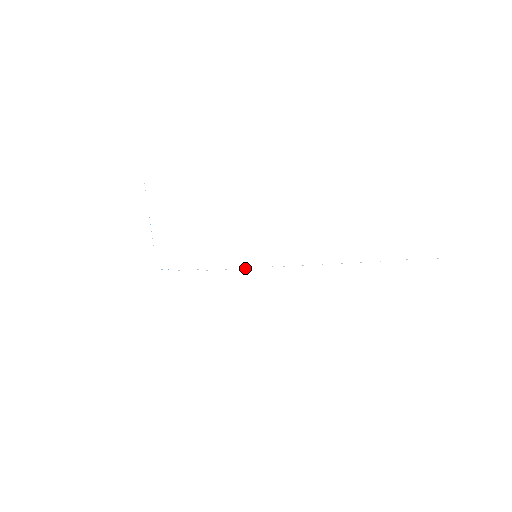
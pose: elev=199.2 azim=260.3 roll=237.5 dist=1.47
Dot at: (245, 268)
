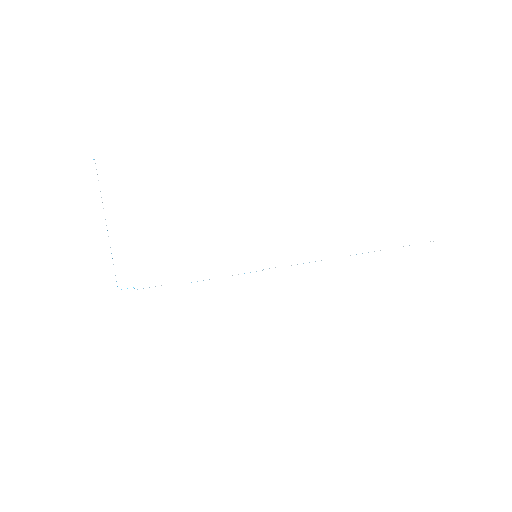
Dot at: occluded
